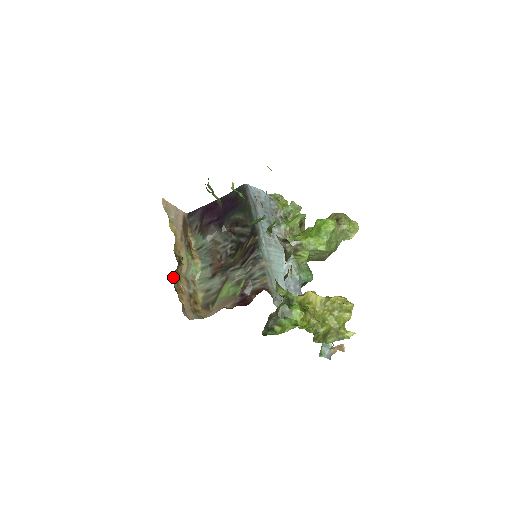
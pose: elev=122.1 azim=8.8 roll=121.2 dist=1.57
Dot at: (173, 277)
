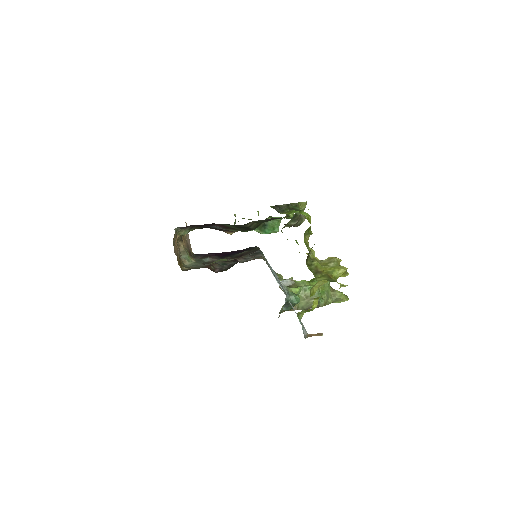
Dot at: (176, 231)
